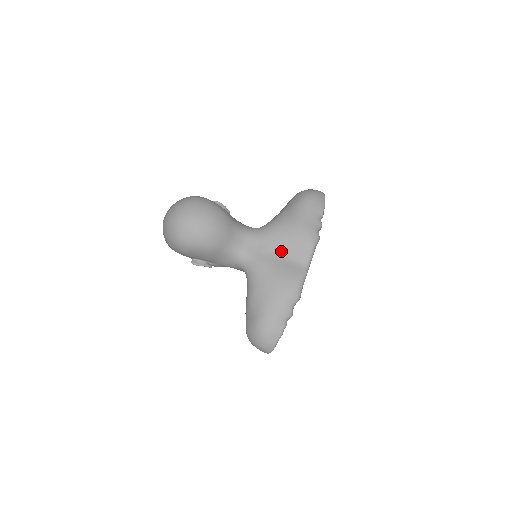
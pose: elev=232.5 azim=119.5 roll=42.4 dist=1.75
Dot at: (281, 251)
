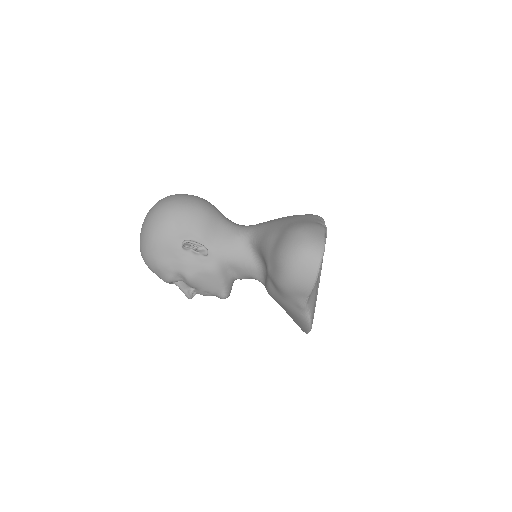
Dot at: occluded
